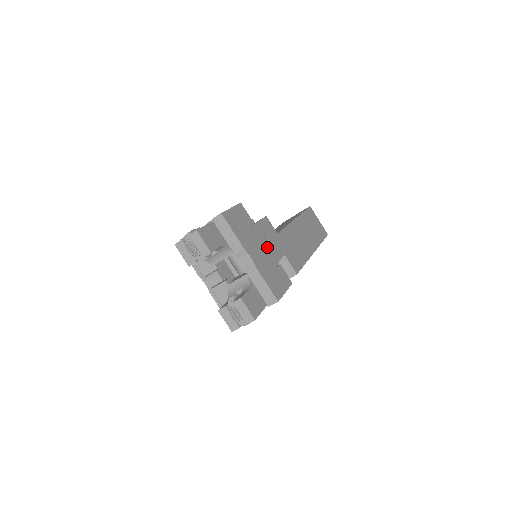
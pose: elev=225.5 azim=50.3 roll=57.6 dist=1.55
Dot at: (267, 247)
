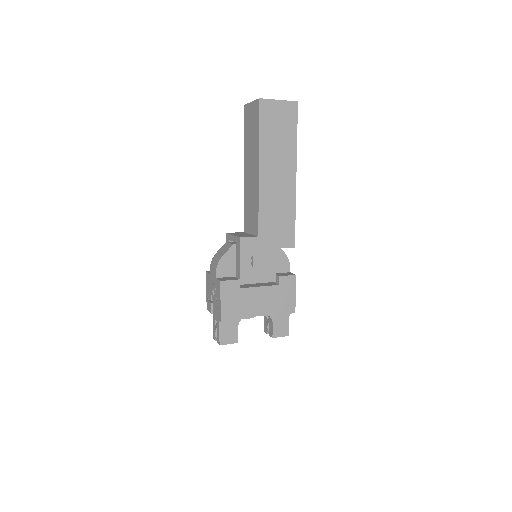
Dot at: (261, 272)
